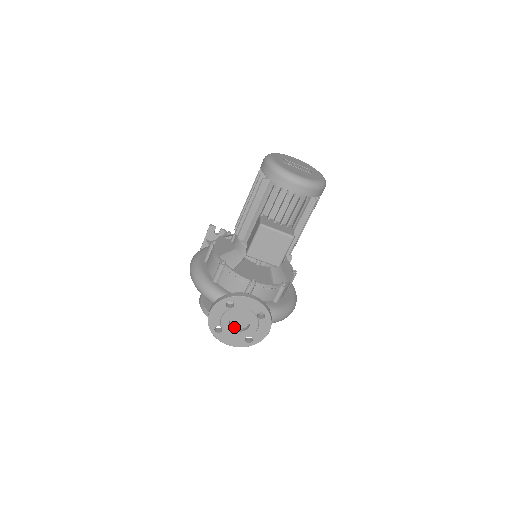
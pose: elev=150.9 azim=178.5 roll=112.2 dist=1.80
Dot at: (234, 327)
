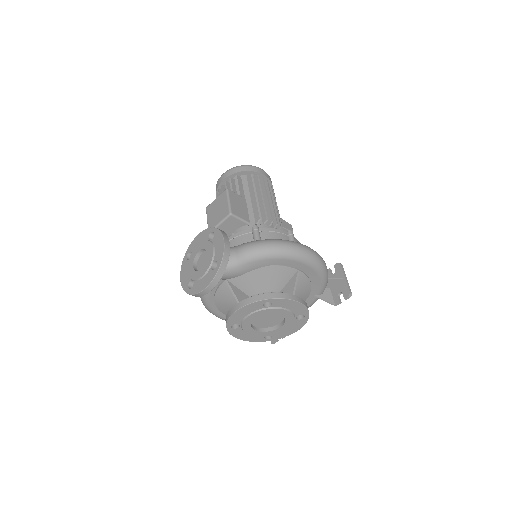
Dot at: occluded
